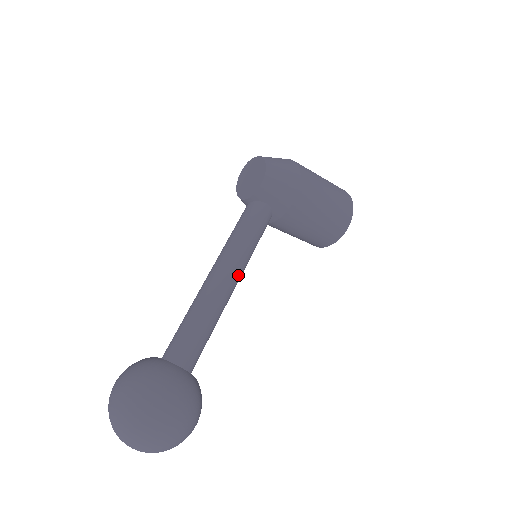
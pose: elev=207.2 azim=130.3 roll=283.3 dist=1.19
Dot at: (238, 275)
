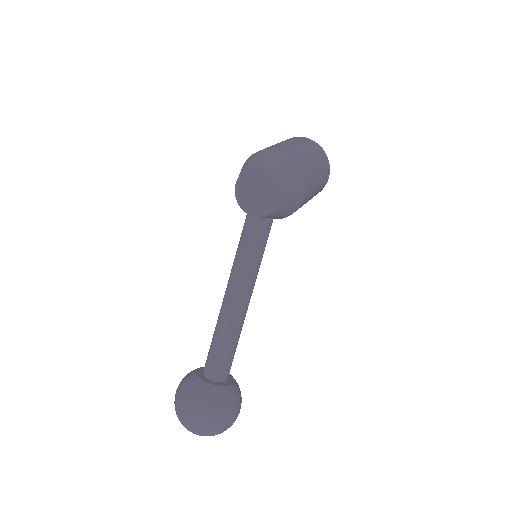
Dot at: occluded
